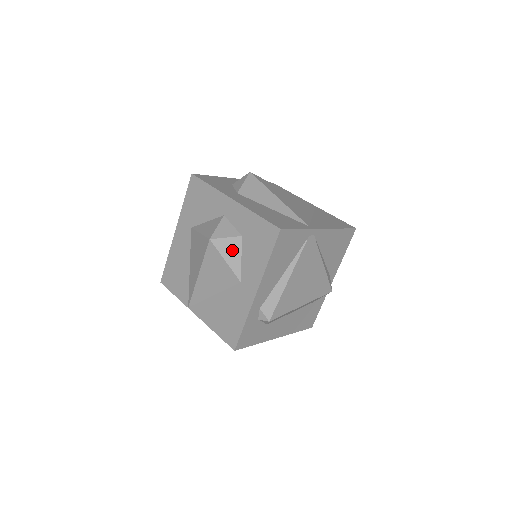
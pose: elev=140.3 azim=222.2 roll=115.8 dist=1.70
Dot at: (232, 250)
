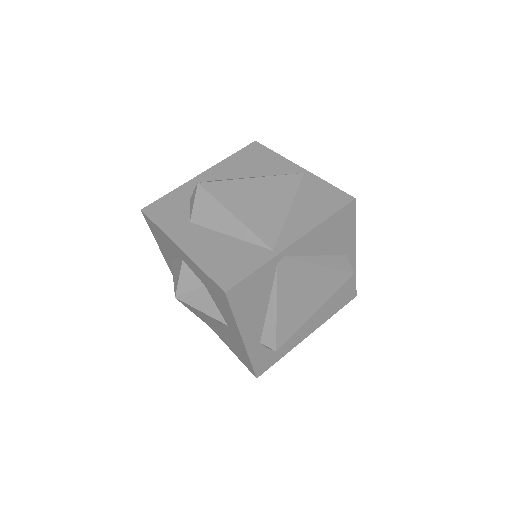
Dot at: (202, 301)
